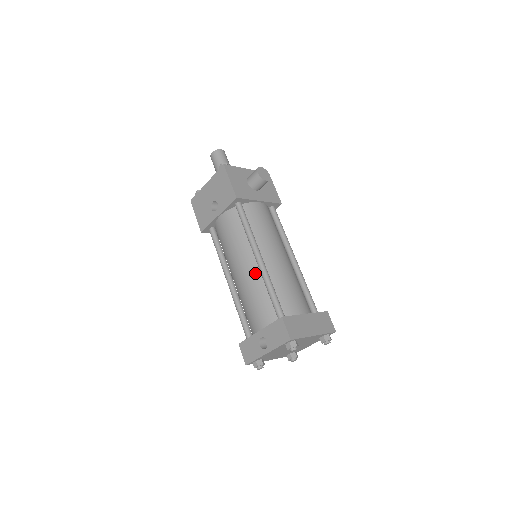
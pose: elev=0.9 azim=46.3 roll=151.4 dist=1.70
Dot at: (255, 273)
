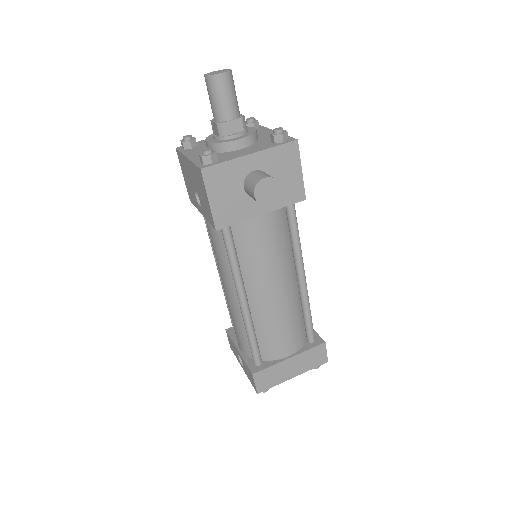
Dot at: (238, 307)
